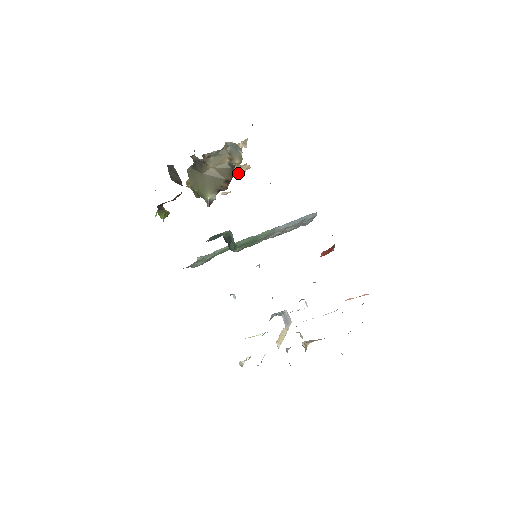
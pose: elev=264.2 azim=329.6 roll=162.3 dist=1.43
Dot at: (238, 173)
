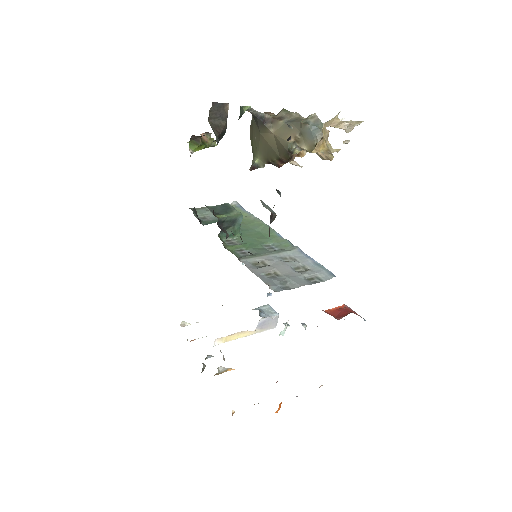
Dot at: occluded
